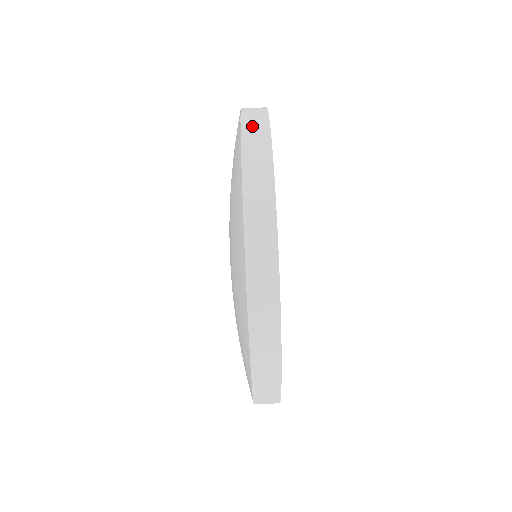
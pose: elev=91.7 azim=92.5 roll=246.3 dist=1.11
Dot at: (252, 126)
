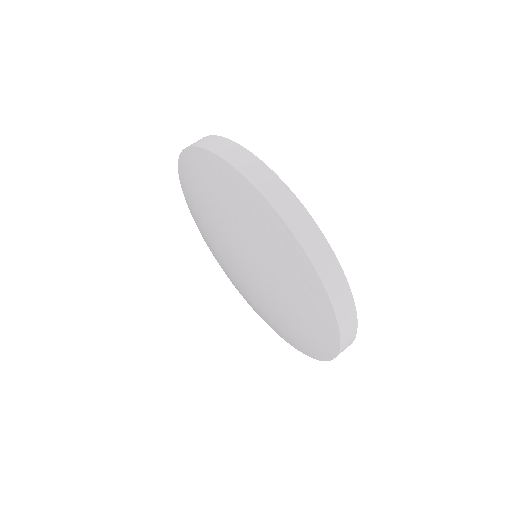
Dot at: occluded
